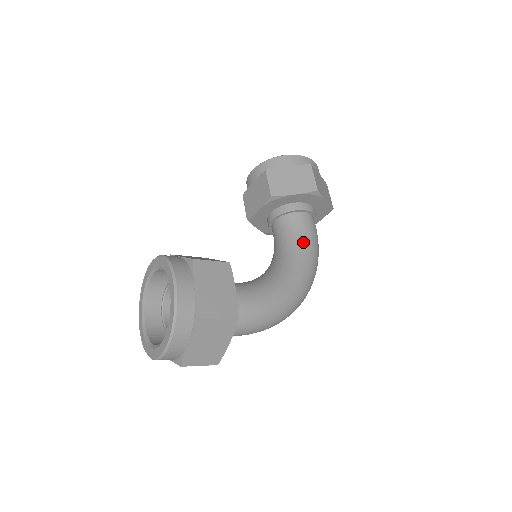
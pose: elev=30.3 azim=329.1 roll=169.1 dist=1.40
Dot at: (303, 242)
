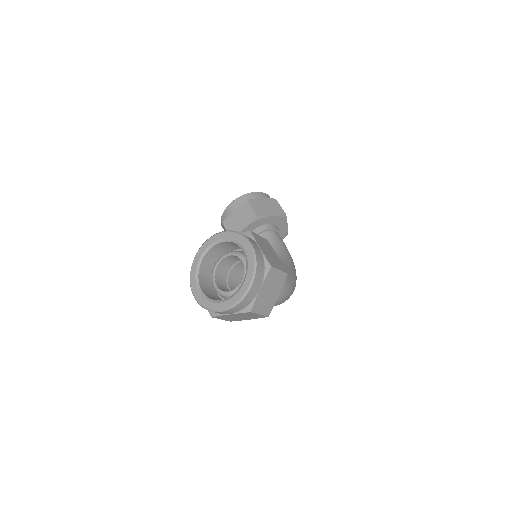
Dot at: (284, 249)
